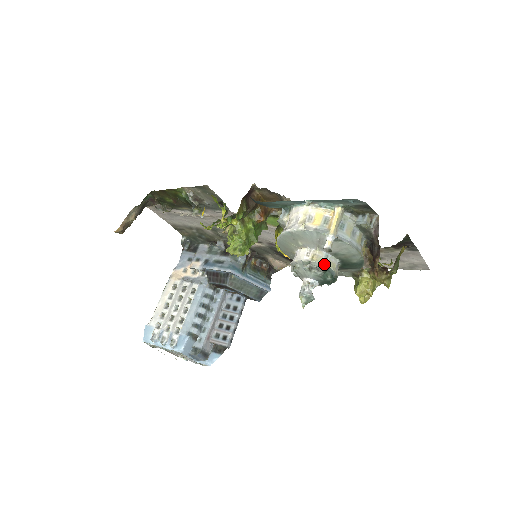
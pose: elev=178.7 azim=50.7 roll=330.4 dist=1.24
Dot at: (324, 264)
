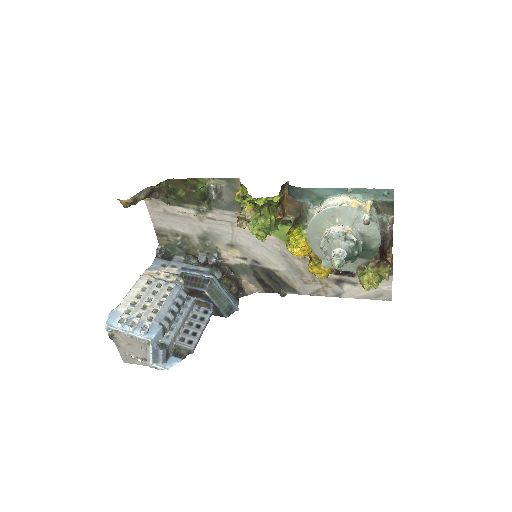
Dot at: (357, 238)
